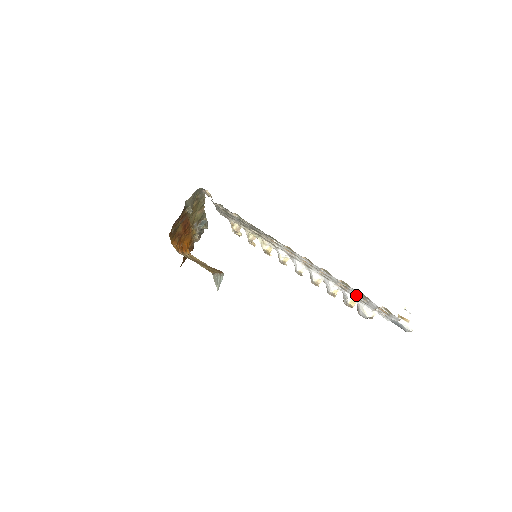
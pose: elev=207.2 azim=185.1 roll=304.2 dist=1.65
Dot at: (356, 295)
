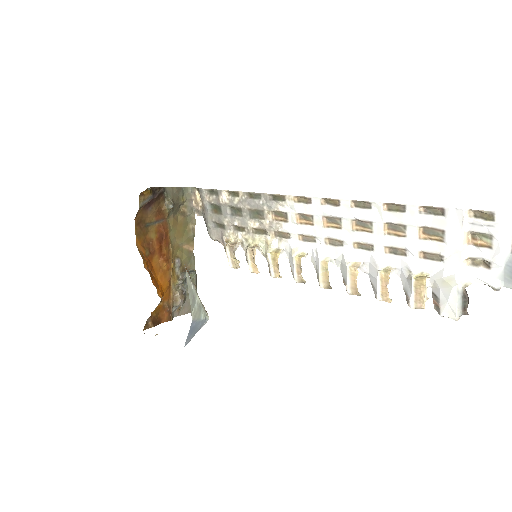
Dot at: (420, 239)
